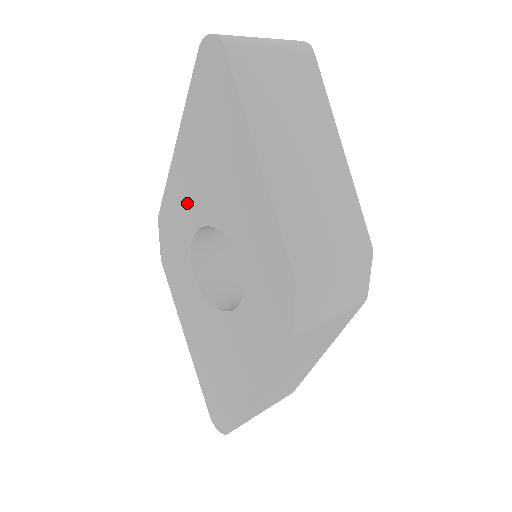
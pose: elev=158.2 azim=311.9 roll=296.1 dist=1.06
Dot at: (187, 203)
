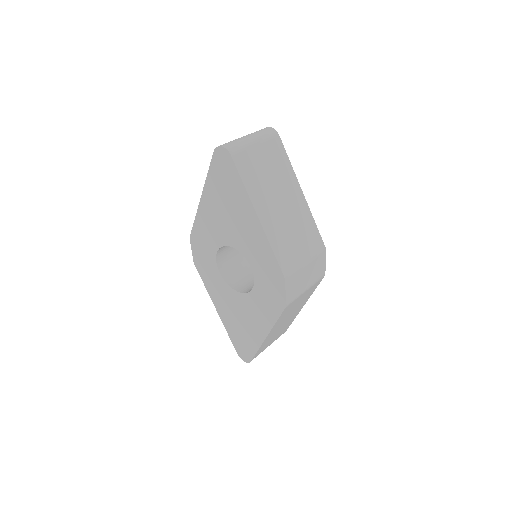
Dot at: (211, 232)
